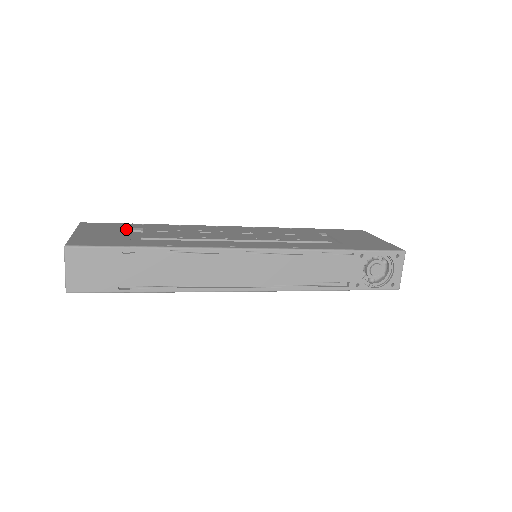
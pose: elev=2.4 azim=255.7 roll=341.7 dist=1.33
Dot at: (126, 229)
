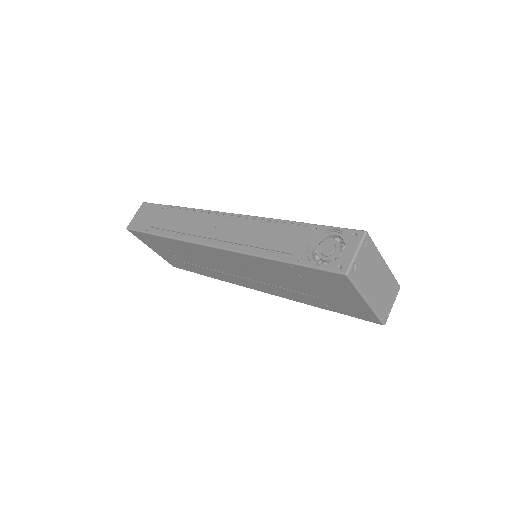
Dot at: occluded
